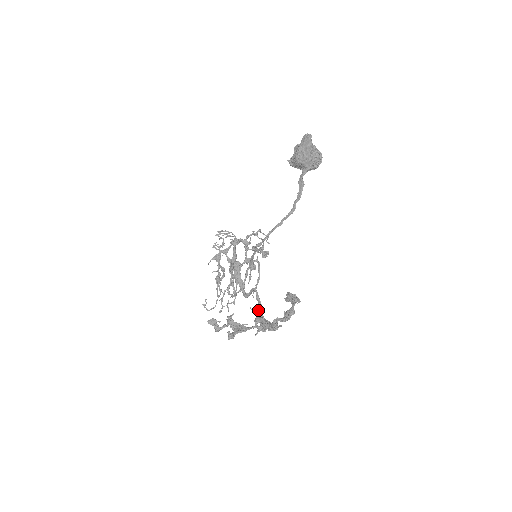
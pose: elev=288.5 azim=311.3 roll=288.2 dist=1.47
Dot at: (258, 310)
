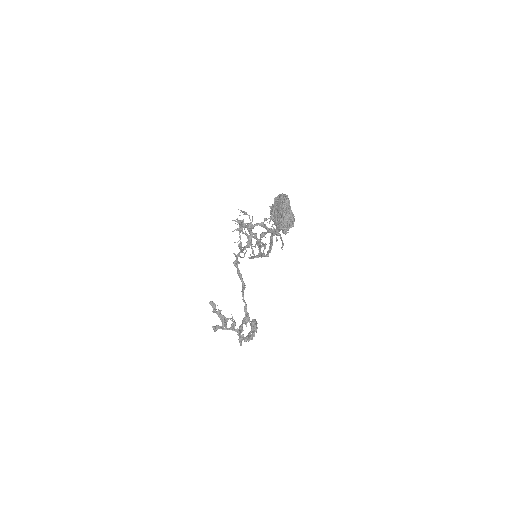
Dot at: (244, 309)
